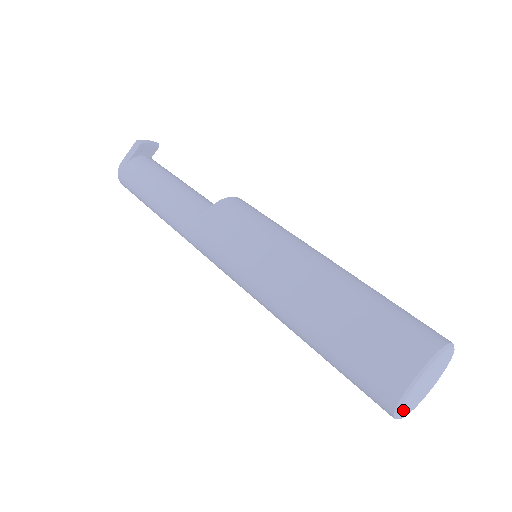
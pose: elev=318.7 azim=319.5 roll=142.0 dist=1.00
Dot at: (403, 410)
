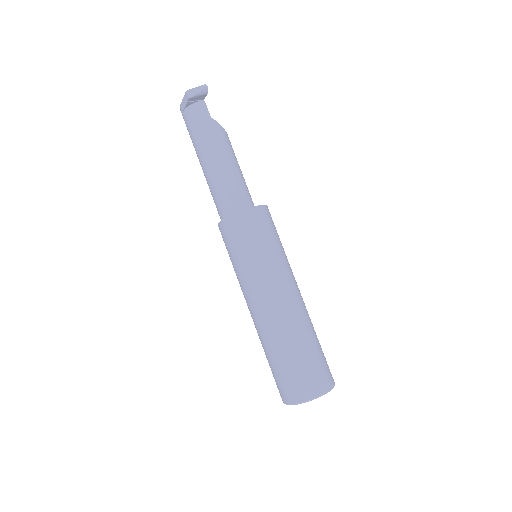
Dot at: occluded
